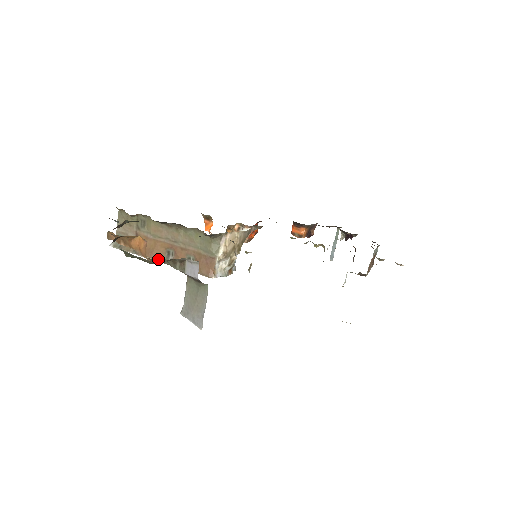
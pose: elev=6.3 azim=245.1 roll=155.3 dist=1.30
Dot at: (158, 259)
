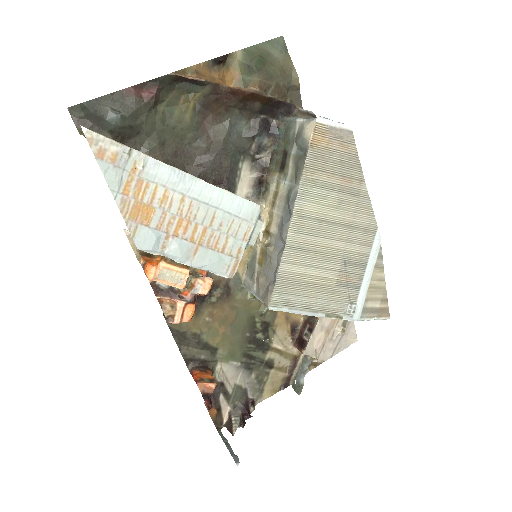
Dot at: (267, 94)
